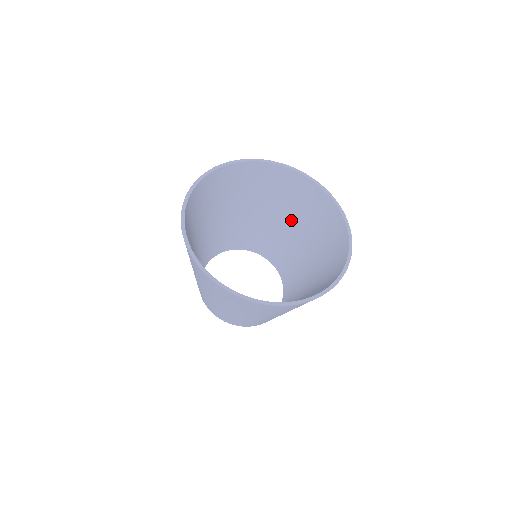
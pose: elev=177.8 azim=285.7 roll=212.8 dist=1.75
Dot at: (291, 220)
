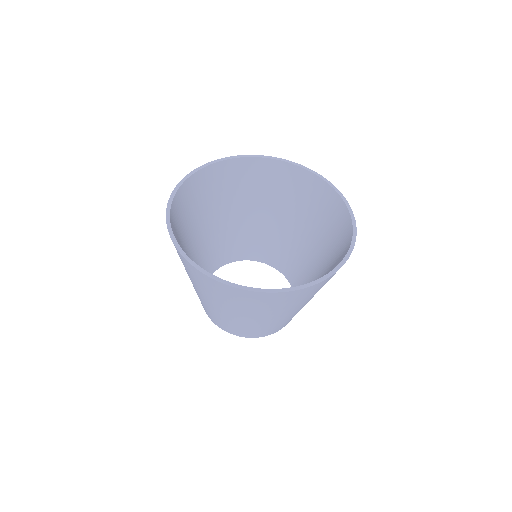
Dot at: (261, 208)
